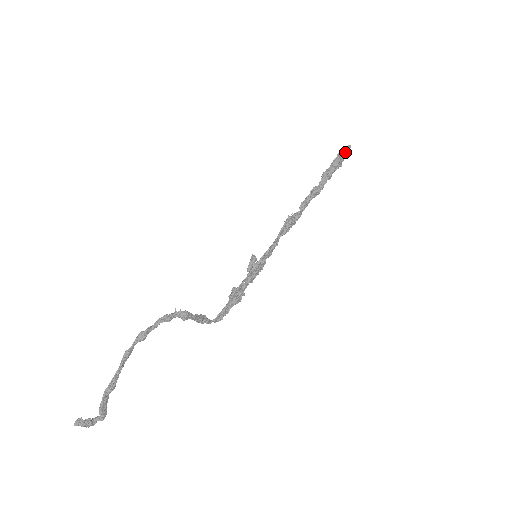
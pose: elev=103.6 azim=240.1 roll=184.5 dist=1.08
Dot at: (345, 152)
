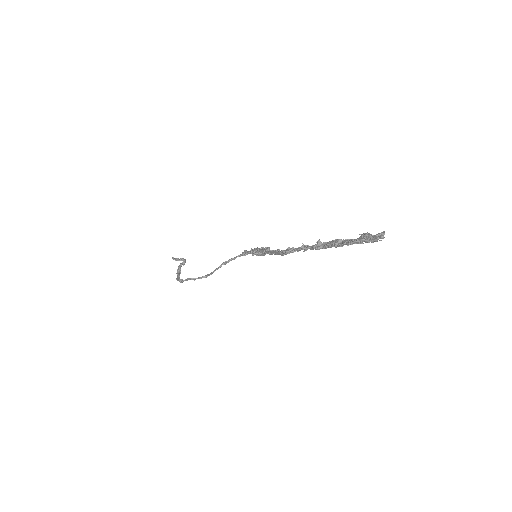
Dot at: (369, 242)
